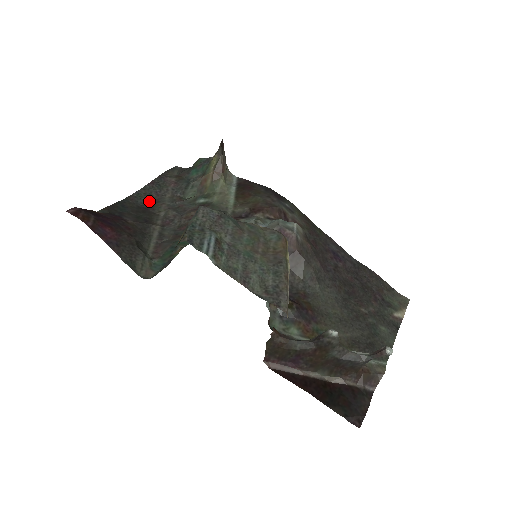
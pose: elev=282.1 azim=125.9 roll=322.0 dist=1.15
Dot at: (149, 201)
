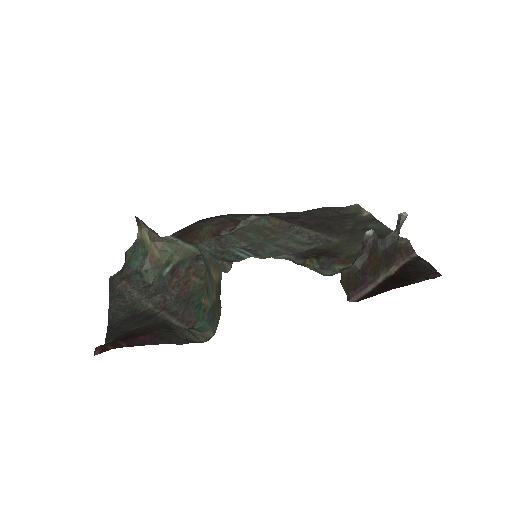
Dot at: (126, 311)
